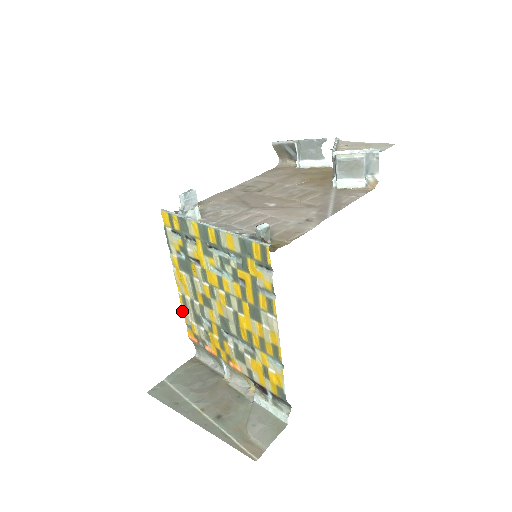
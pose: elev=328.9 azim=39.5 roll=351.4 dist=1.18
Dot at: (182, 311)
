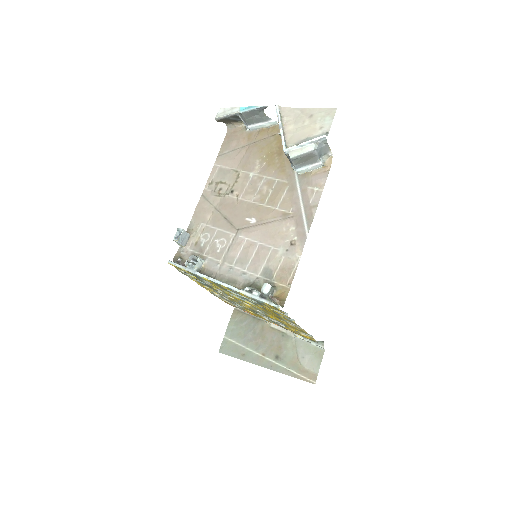
Dot at: occluded
